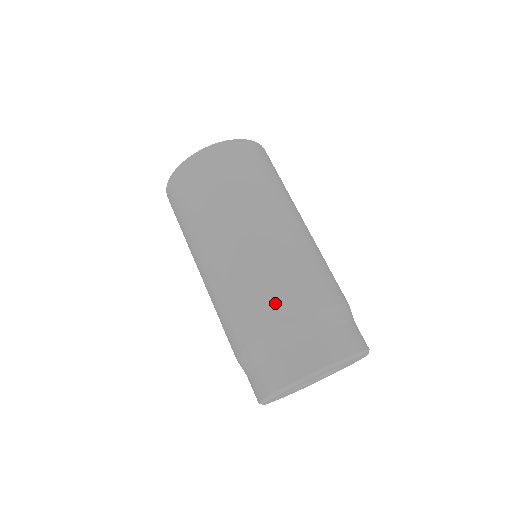
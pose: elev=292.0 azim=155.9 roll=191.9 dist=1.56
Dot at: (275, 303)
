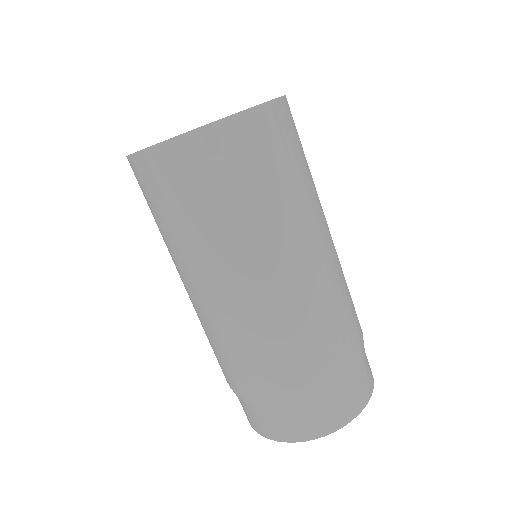
Dot at: (312, 360)
